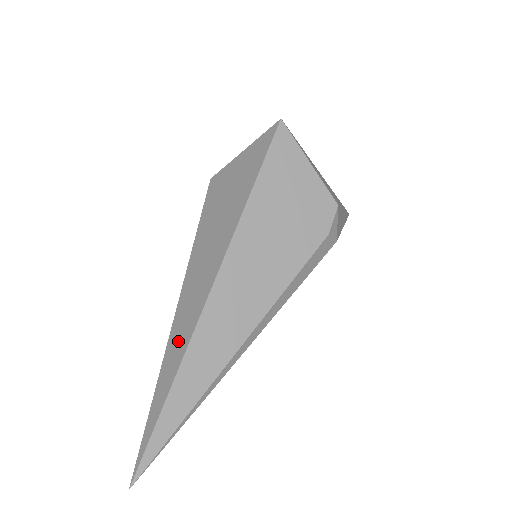
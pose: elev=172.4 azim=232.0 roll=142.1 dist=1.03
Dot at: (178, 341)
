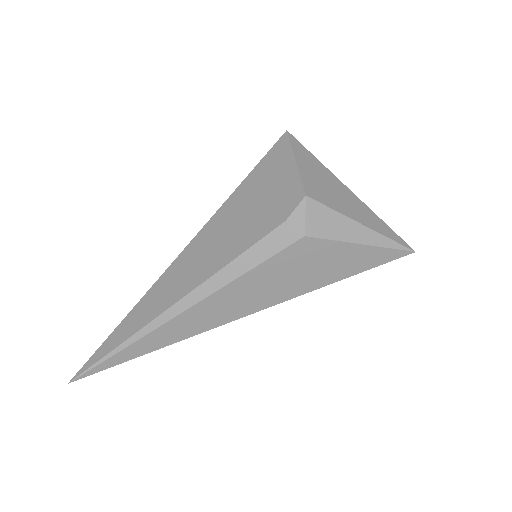
Dot at: occluded
